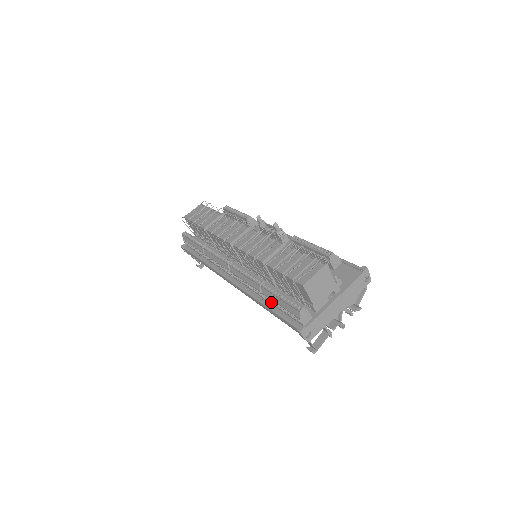
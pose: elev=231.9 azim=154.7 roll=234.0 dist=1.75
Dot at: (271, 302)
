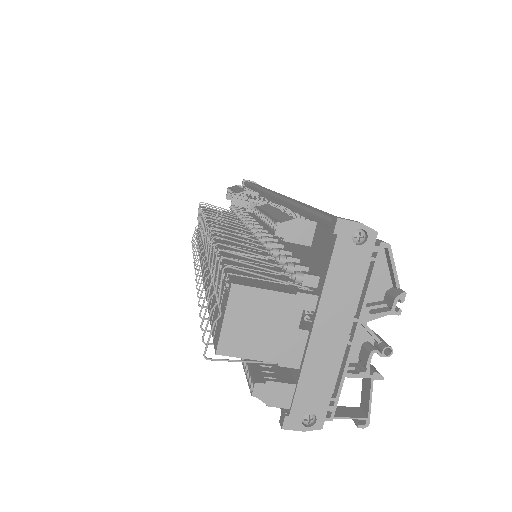
Dot at: occluded
